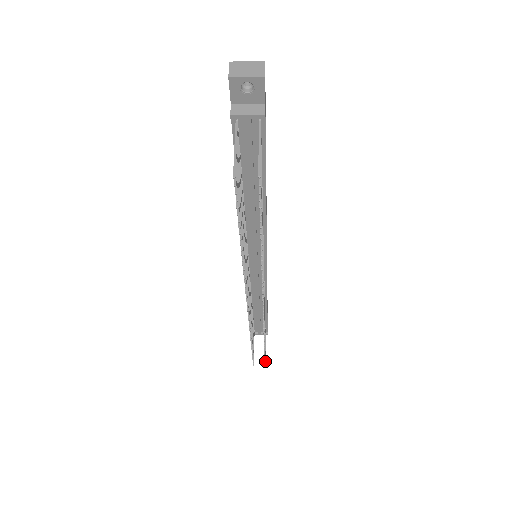
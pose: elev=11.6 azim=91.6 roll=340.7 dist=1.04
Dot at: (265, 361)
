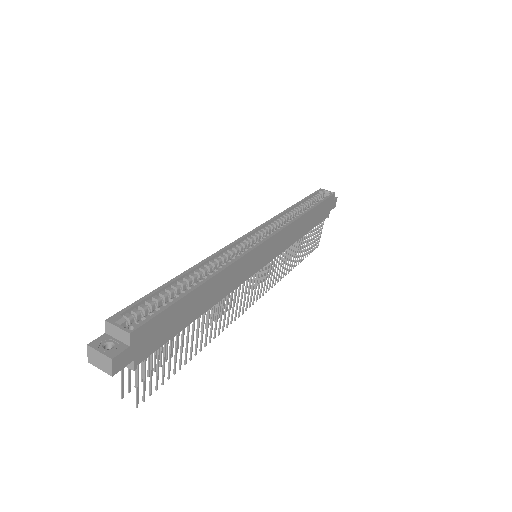
Dot at: occluded
